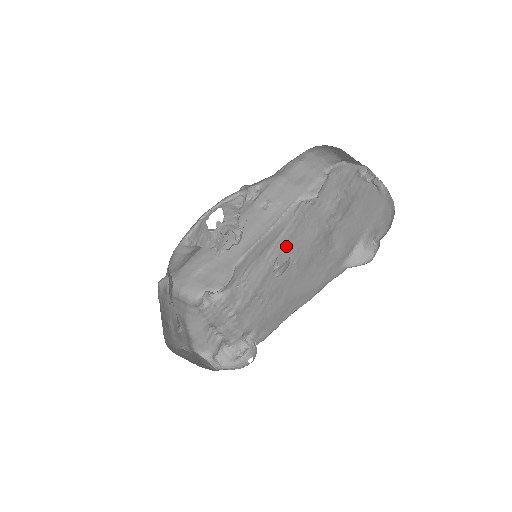
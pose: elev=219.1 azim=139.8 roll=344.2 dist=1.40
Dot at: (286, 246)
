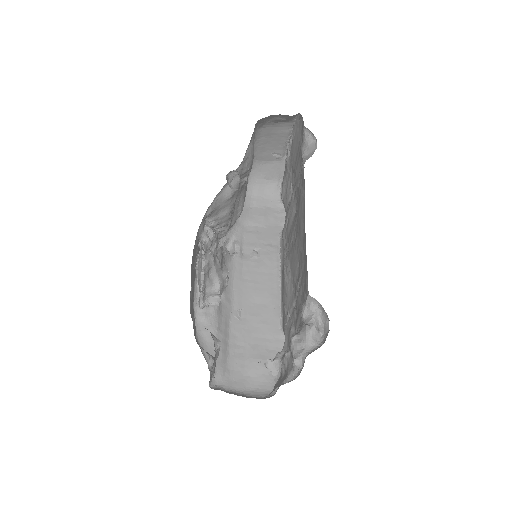
Dot at: (289, 250)
